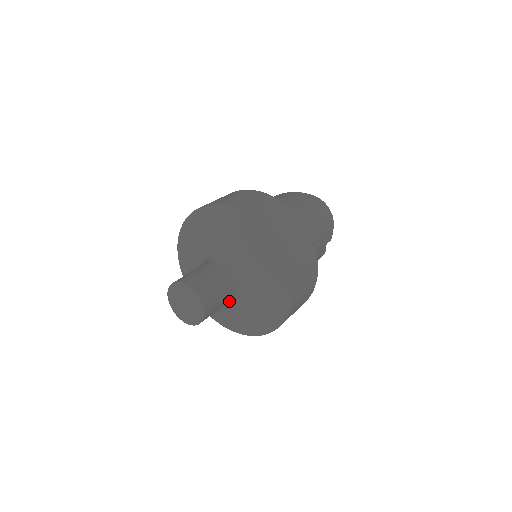
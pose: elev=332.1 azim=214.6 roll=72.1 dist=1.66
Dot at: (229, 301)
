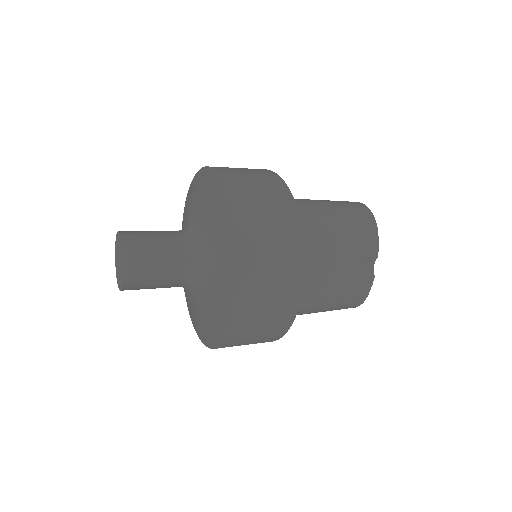
Dot at: (188, 284)
